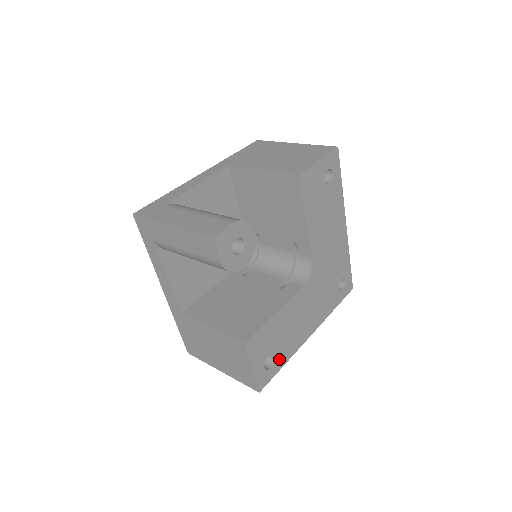
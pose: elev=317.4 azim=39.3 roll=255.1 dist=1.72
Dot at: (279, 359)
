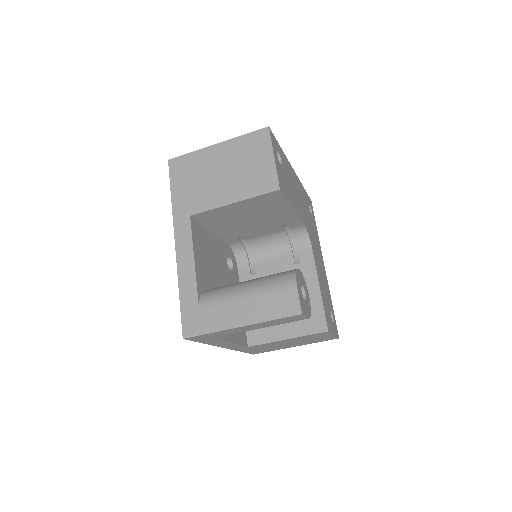
Dot at: (331, 306)
